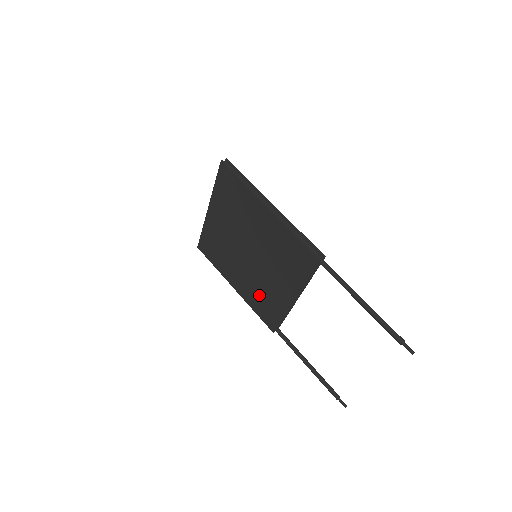
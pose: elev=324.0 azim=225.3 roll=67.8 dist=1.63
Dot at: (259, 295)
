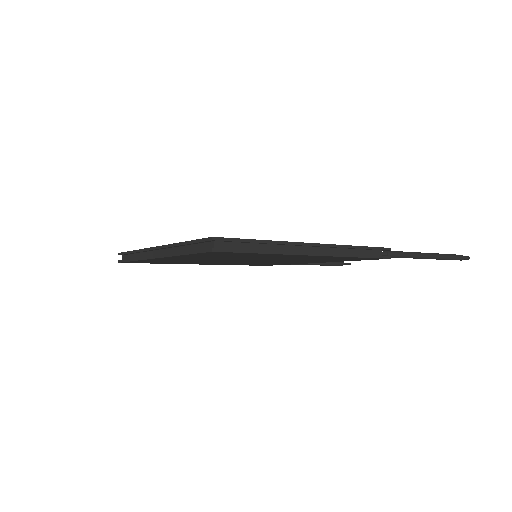
Dot at: occluded
